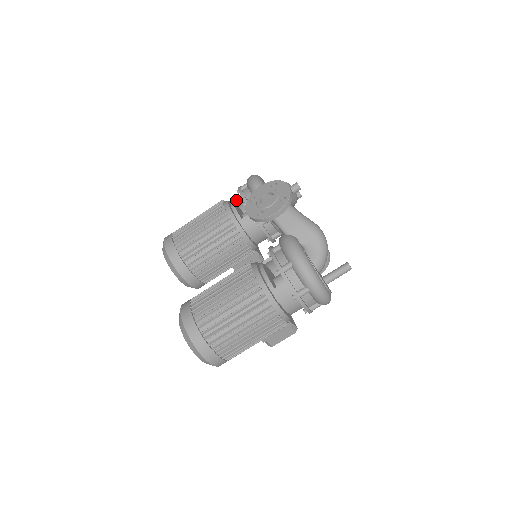
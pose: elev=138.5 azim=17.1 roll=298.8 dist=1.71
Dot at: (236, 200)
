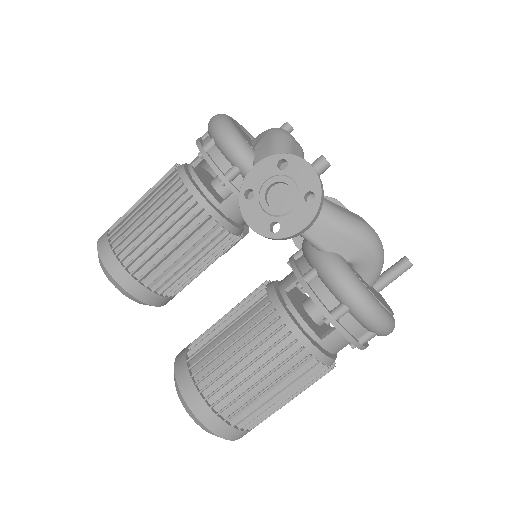
Dot at: (197, 164)
